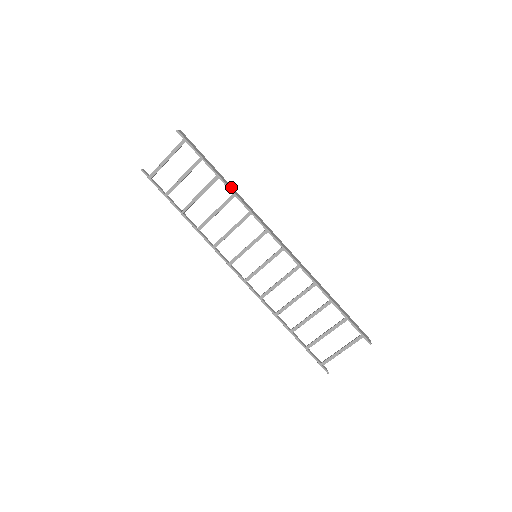
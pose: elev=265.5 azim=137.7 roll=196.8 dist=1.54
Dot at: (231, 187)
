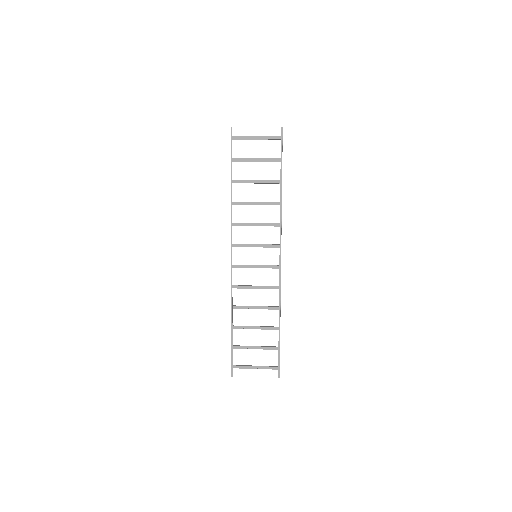
Dot at: occluded
